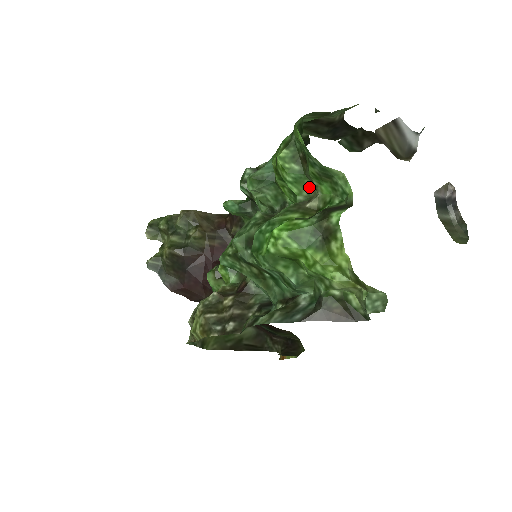
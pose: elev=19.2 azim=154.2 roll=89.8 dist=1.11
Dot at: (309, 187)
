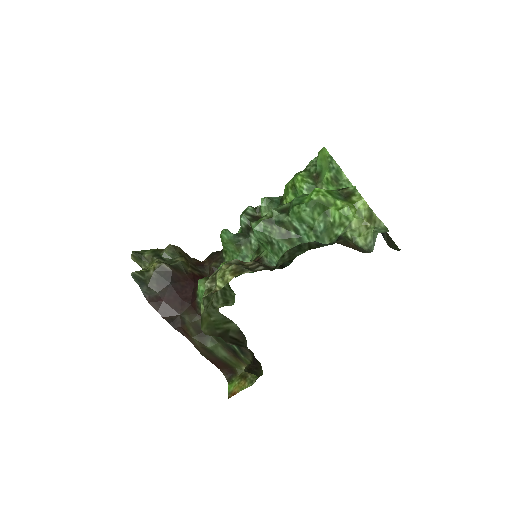
Dot at: occluded
